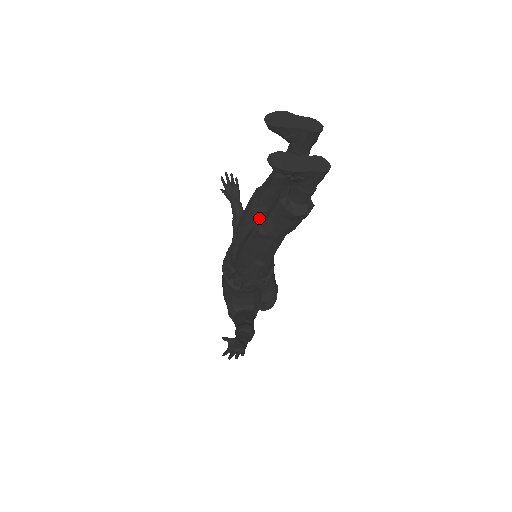
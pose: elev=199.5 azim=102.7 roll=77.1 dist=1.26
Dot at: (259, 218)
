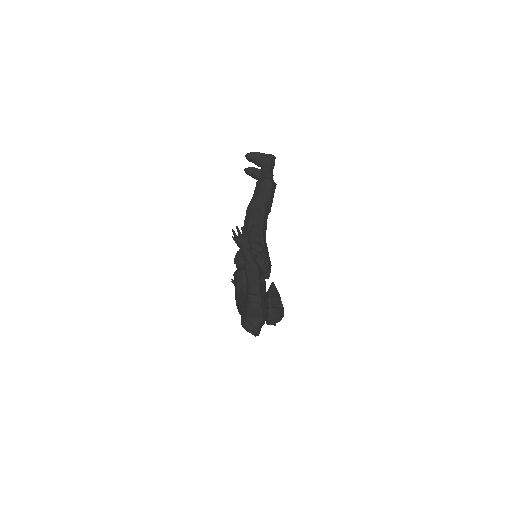
Dot at: occluded
